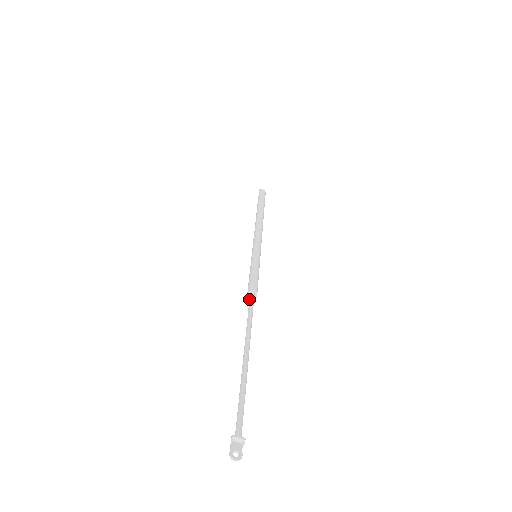
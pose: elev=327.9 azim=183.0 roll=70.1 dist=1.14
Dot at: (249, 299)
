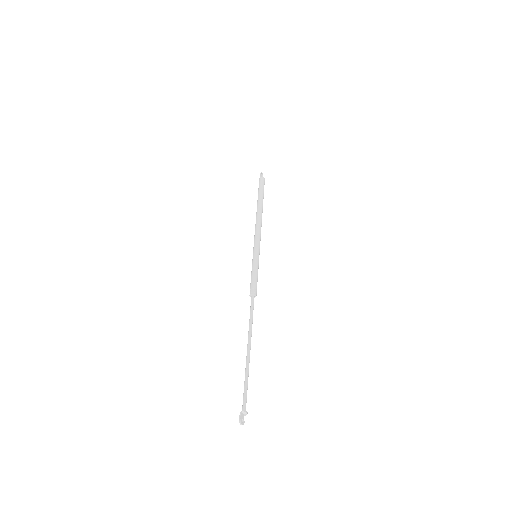
Dot at: (252, 300)
